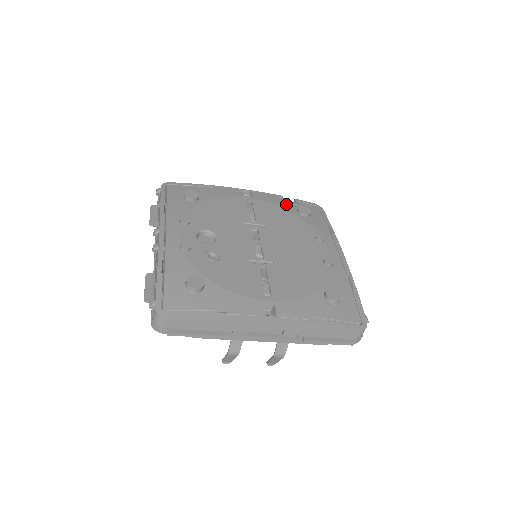
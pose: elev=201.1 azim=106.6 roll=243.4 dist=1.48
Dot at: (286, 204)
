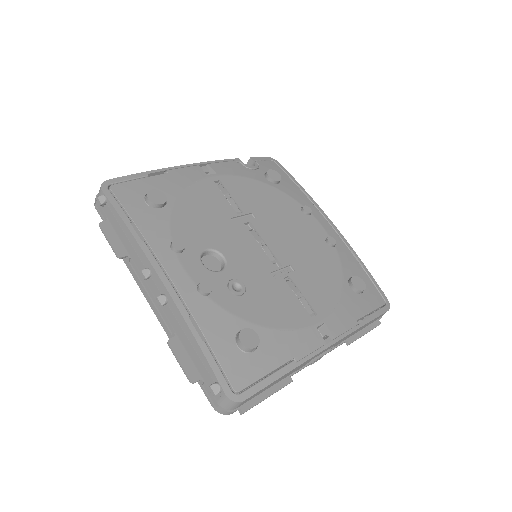
Dot at: (251, 171)
